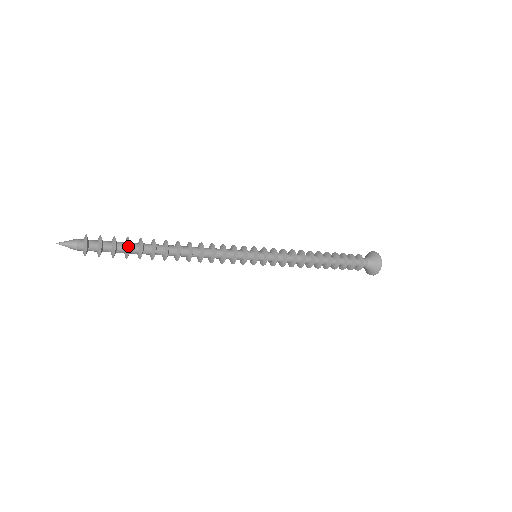
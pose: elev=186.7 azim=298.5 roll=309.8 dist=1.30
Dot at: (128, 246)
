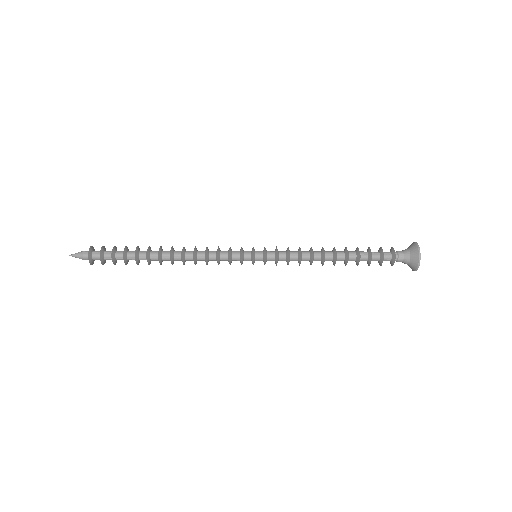
Dot at: (123, 259)
